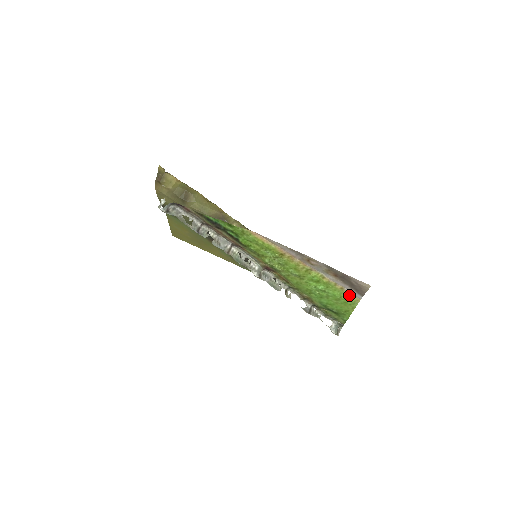
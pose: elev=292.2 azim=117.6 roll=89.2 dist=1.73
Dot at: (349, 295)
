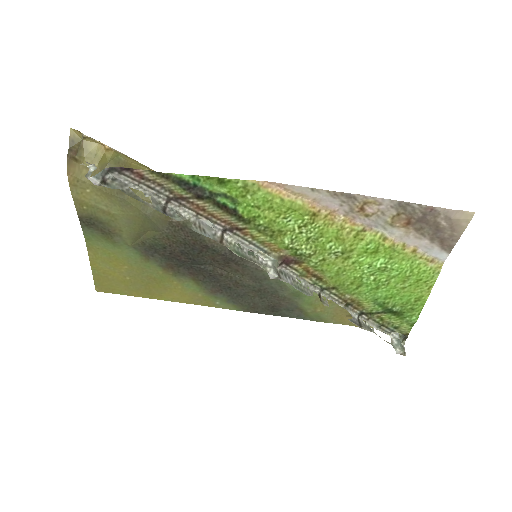
Dot at: (425, 261)
